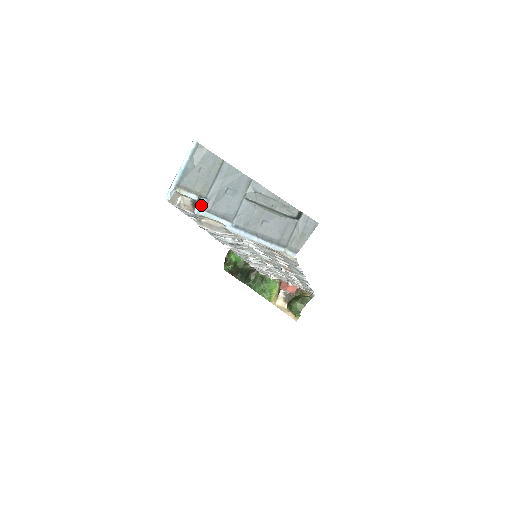
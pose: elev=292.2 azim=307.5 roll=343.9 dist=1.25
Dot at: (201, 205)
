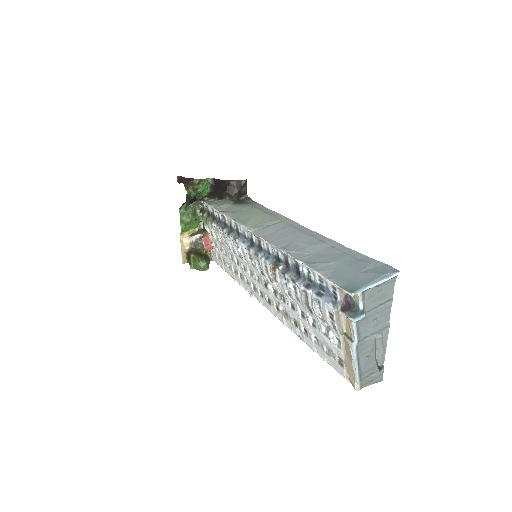
Dot at: (361, 319)
